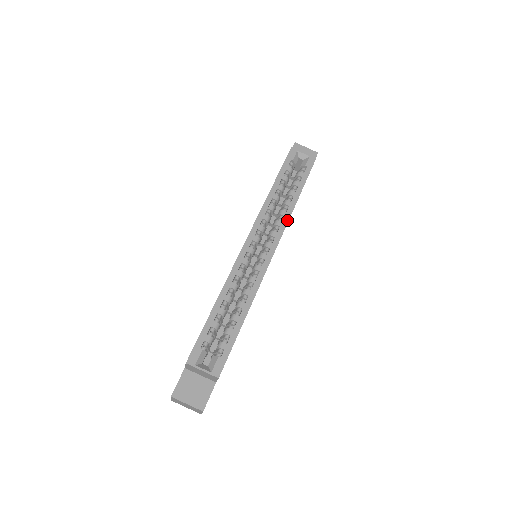
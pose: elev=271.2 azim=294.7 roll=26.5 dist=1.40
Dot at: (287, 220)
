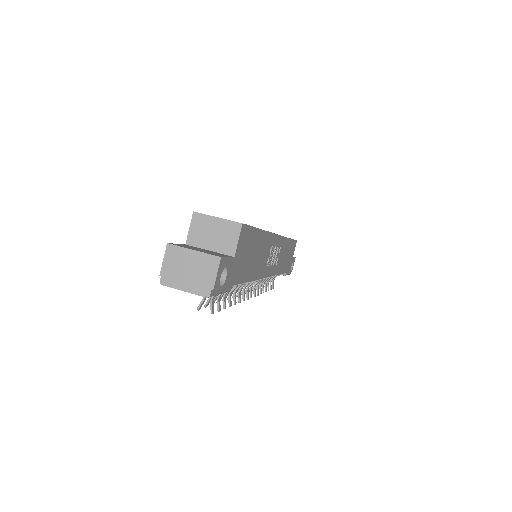
Dot at: occluded
